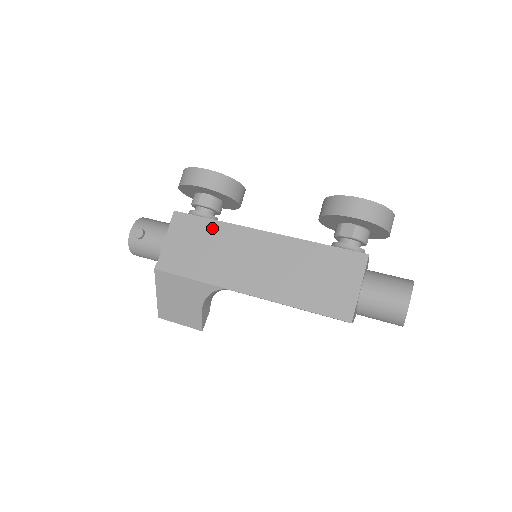
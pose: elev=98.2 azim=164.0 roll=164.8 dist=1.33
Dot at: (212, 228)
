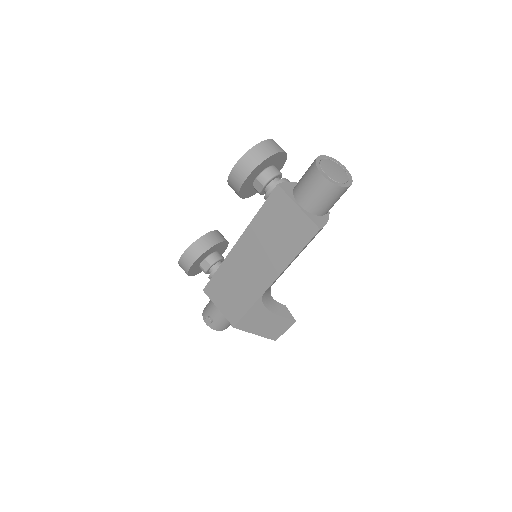
Dot at: (221, 276)
